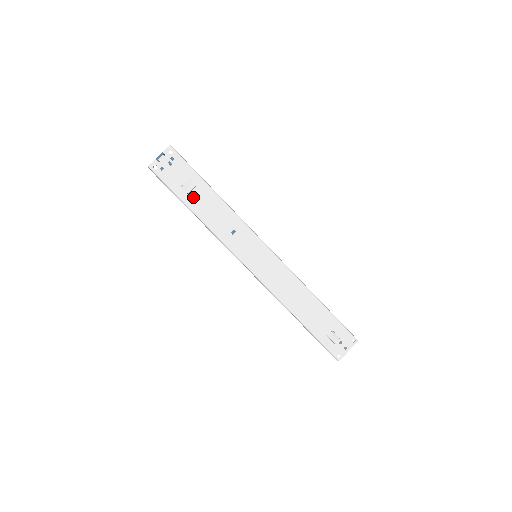
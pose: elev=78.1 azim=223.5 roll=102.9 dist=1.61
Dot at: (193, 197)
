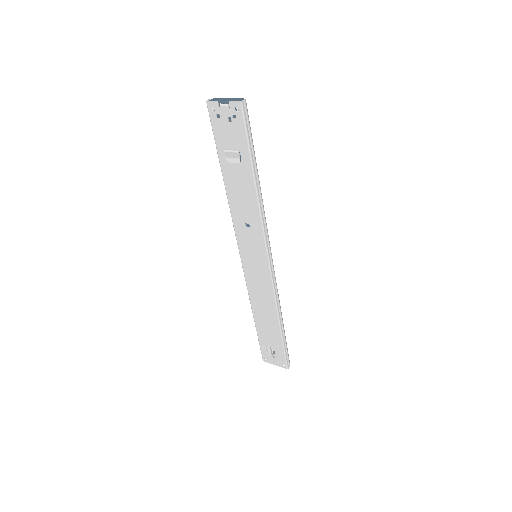
Dot at: (231, 168)
